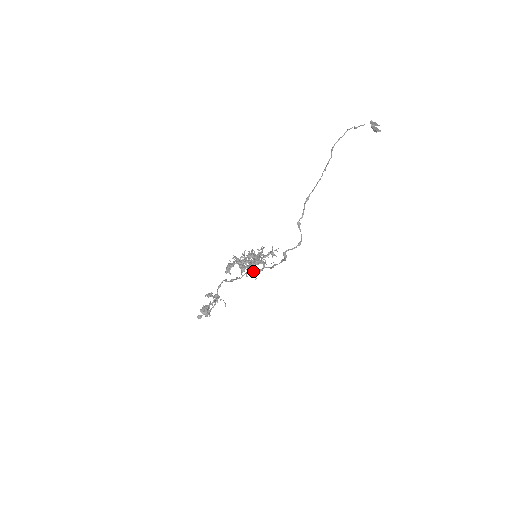
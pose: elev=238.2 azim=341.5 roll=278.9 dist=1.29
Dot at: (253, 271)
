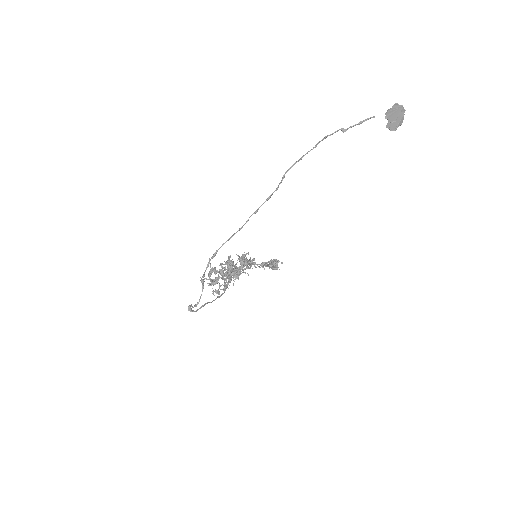
Dot at: (235, 279)
